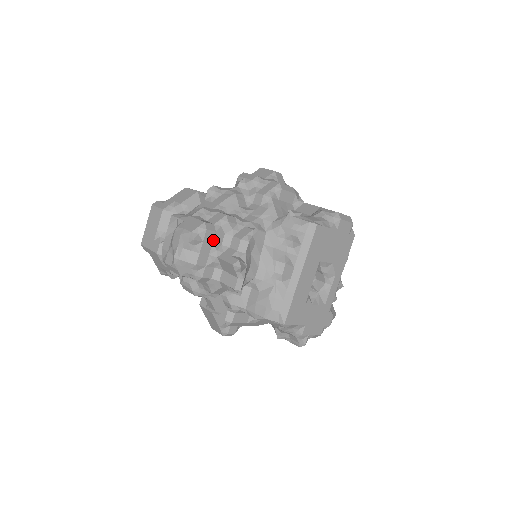
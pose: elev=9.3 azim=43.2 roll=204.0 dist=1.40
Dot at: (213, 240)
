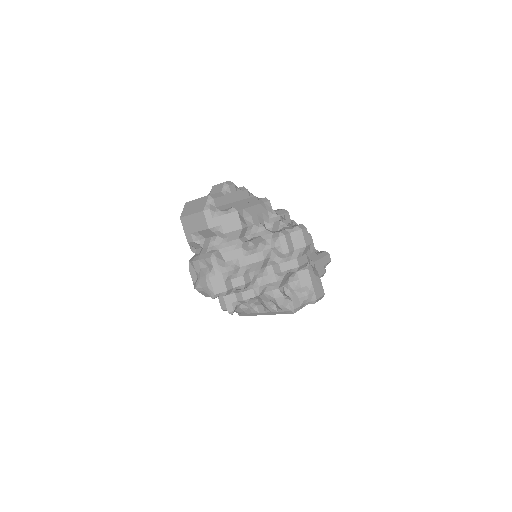
Dot at: occluded
